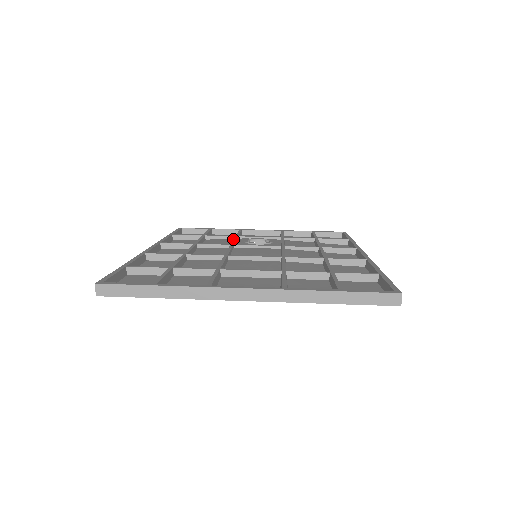
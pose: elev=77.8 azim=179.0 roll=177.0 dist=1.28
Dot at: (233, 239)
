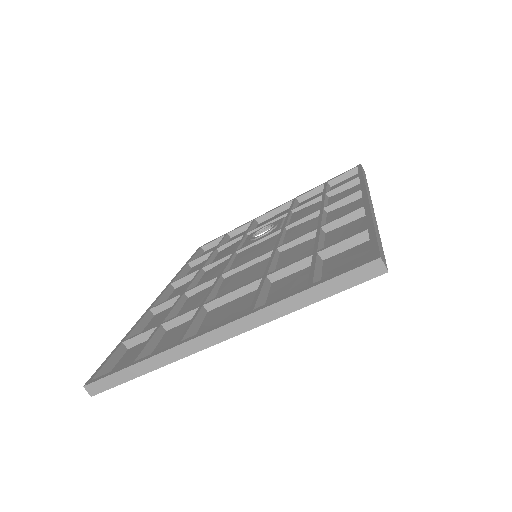
Dot at: occluded
